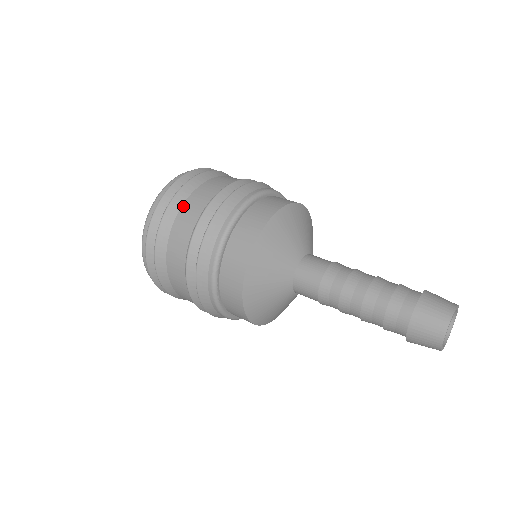
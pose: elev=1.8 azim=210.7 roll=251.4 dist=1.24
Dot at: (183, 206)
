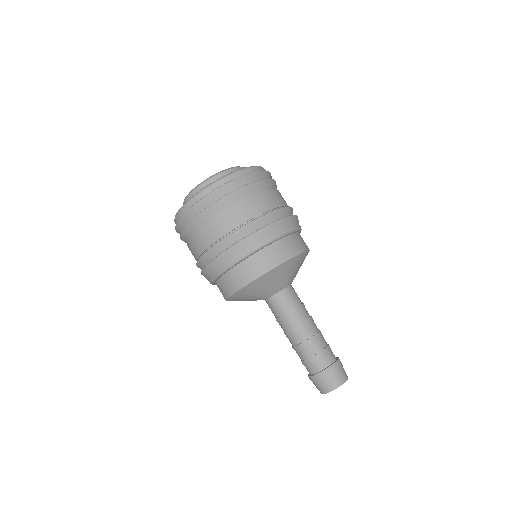
Dot at: (197, 232)
